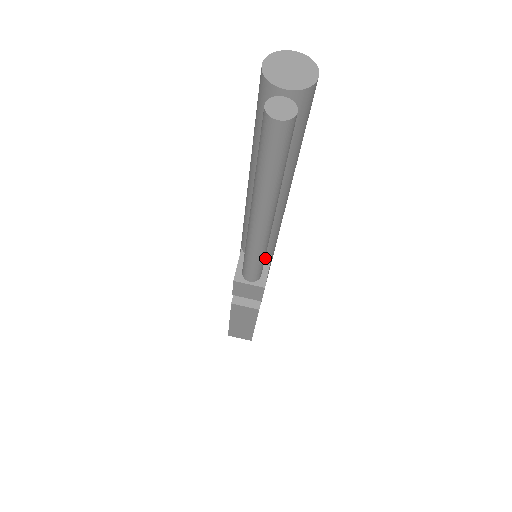
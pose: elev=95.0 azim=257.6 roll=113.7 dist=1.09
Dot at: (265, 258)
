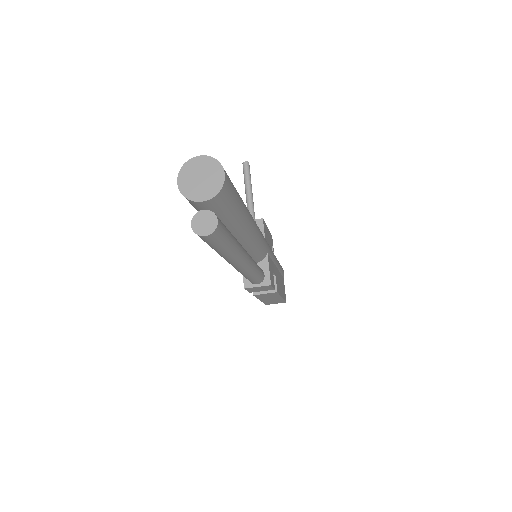
Dot at: (263, 259)
